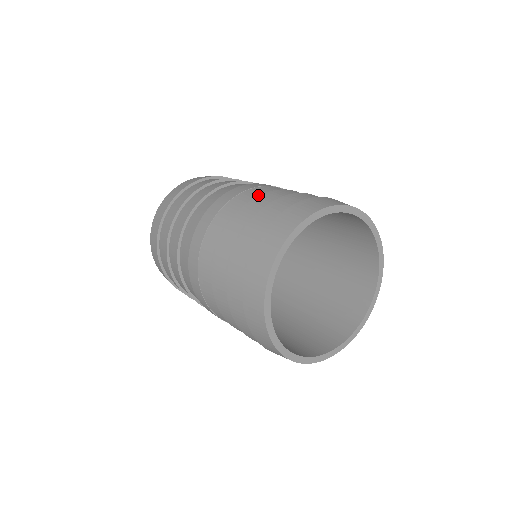
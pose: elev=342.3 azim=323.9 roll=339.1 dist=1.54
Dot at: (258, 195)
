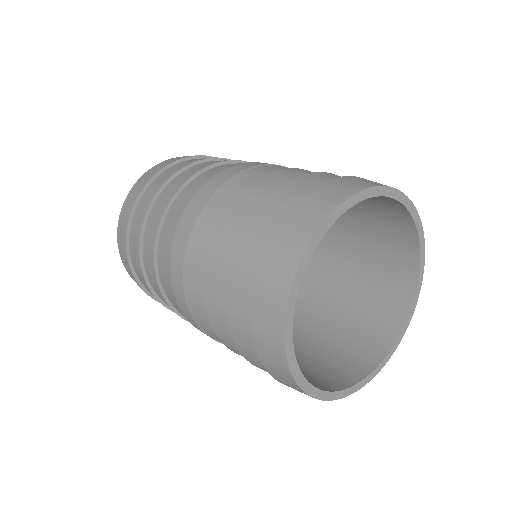
Dot at: (204, 252)
